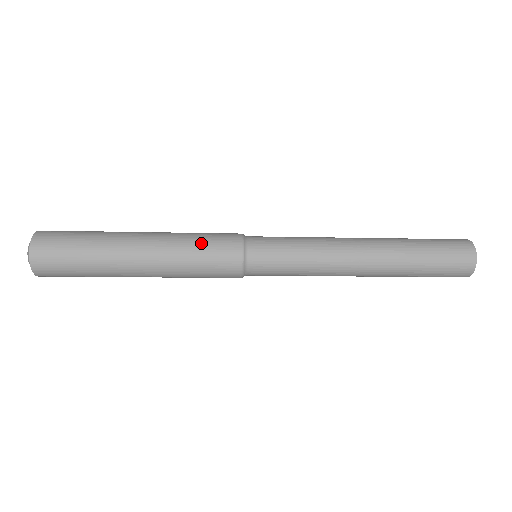
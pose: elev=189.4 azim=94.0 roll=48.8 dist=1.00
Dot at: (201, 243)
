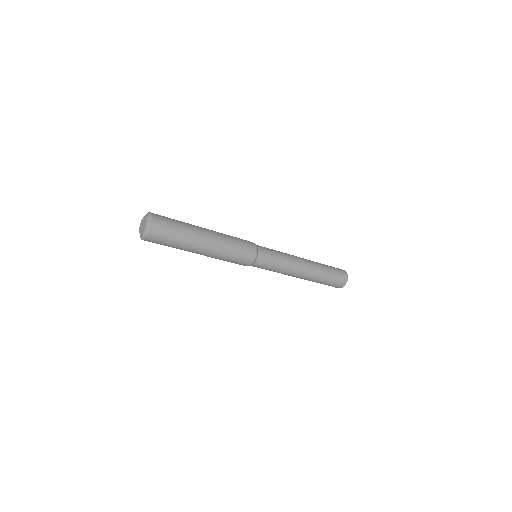
Dot at: (235, 237)
